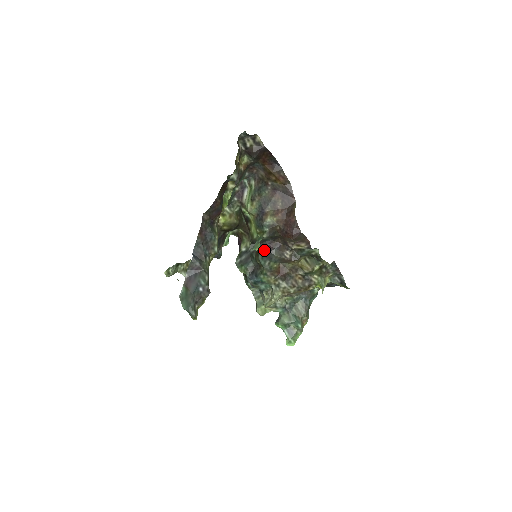
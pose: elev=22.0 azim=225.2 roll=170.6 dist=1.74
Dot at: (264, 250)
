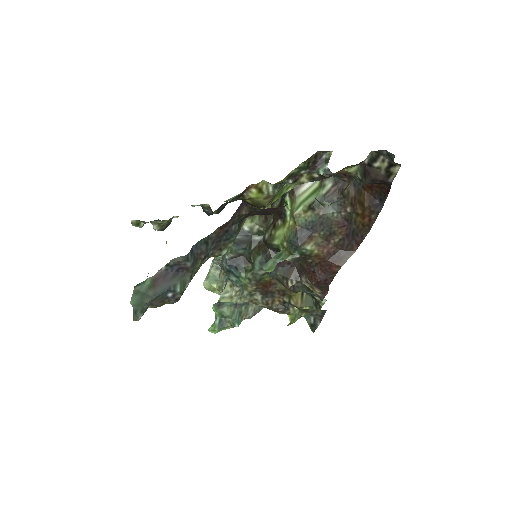
Dot at: occluded
